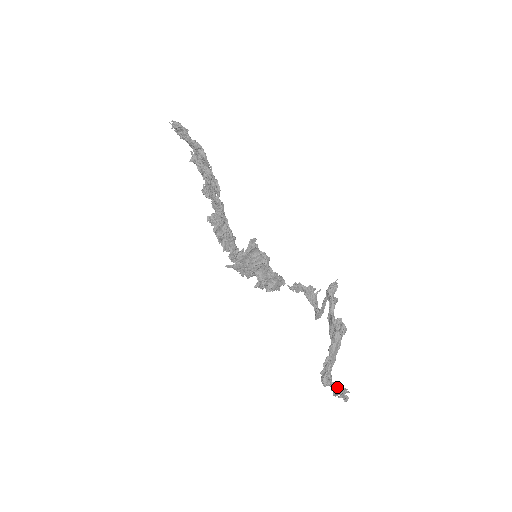
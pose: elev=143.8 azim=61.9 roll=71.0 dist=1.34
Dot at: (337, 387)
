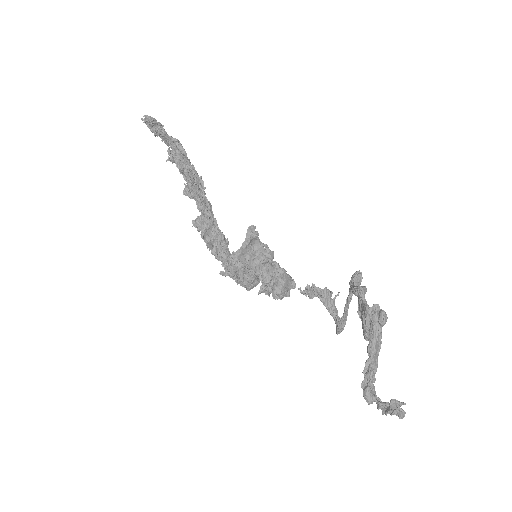
Dot at: occluded
